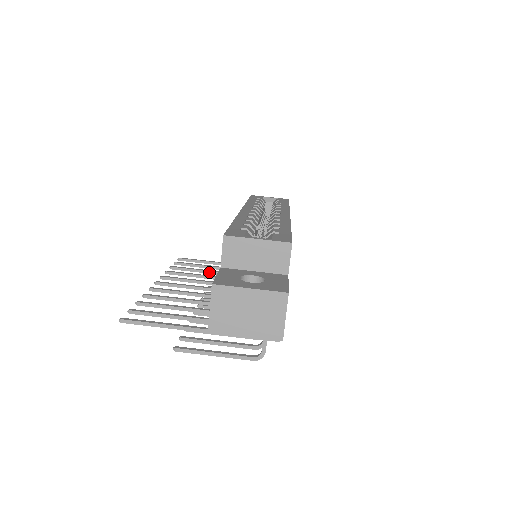
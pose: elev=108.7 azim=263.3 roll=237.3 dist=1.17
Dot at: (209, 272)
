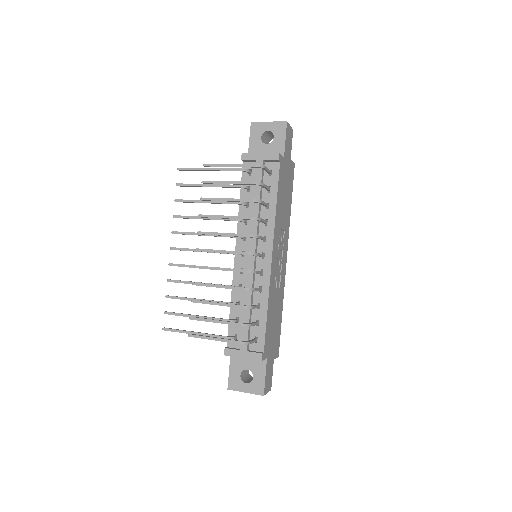
Dot at: (199, 299)
